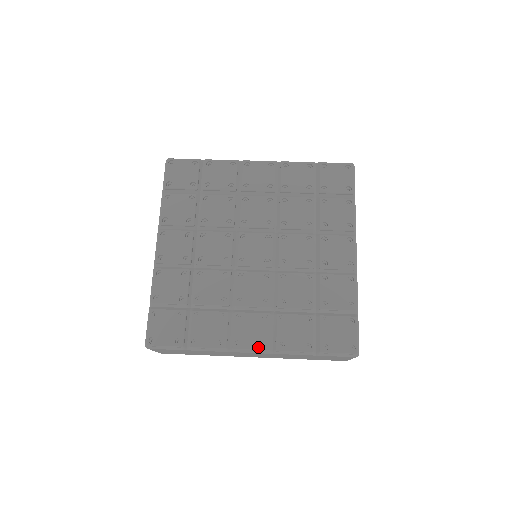
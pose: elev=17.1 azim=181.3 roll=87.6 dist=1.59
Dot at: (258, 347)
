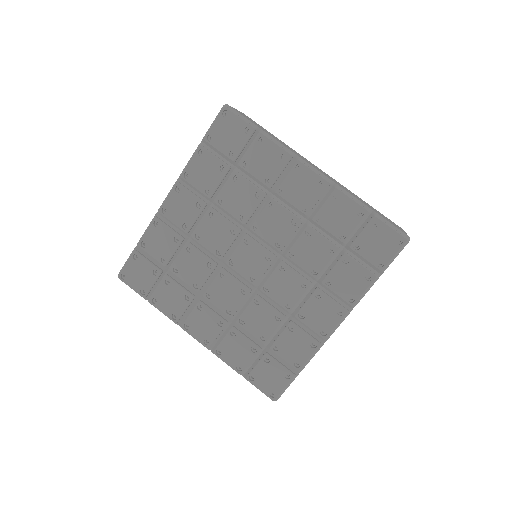
Dot at: (338, 319)
